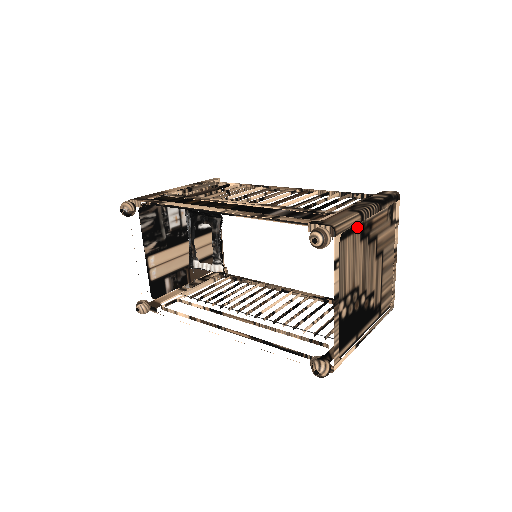
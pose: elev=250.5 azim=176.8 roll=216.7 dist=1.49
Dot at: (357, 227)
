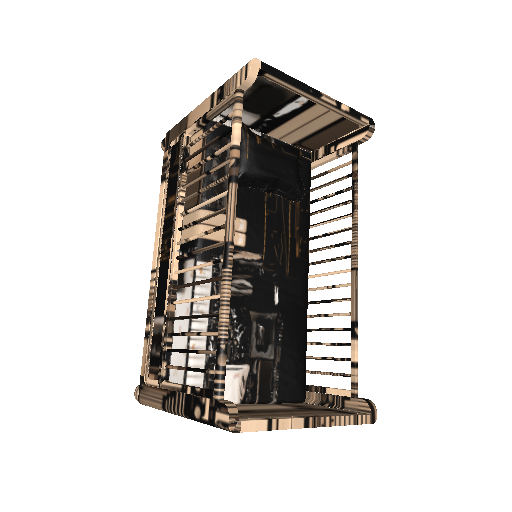
Dot at: occluded
